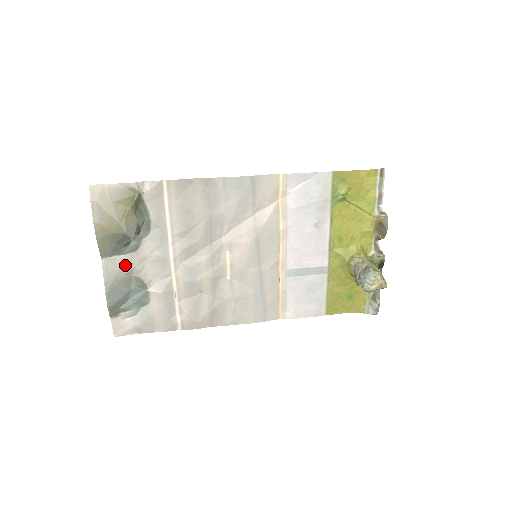
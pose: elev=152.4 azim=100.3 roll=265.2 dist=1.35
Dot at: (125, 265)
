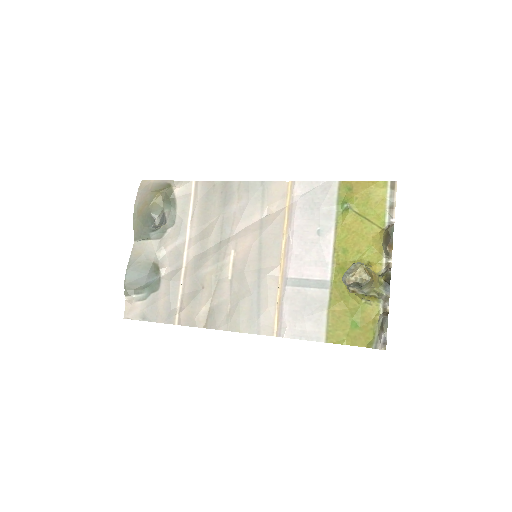
Dot at: (149, 250)
